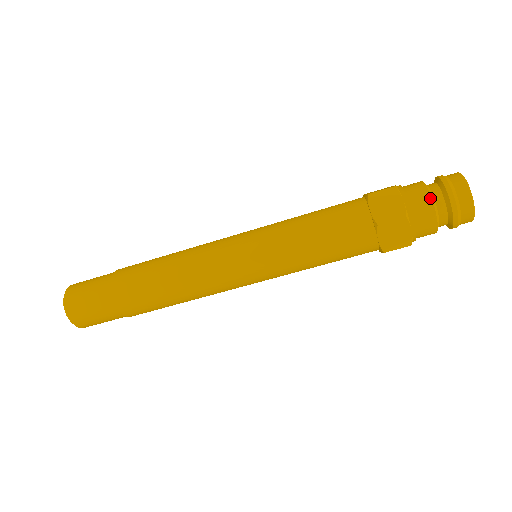
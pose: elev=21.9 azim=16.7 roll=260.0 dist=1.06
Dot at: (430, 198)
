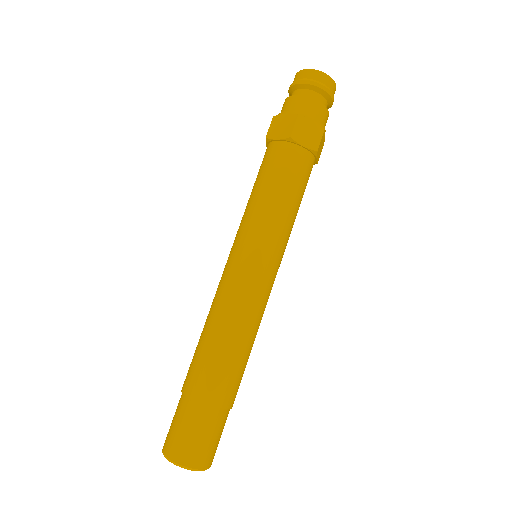
Dot at: (297, 96)
